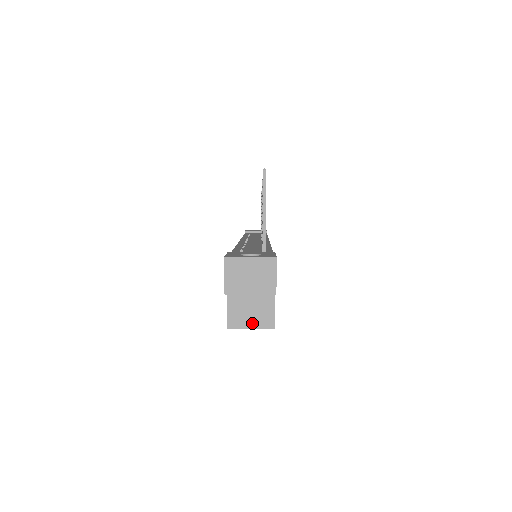
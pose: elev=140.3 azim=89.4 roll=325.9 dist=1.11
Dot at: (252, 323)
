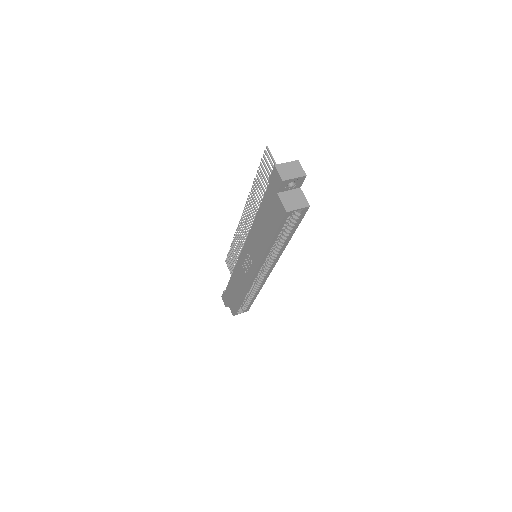
Dot at: (298, 206)
